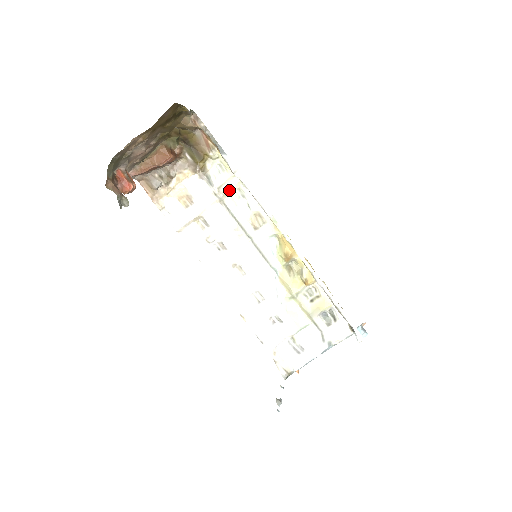
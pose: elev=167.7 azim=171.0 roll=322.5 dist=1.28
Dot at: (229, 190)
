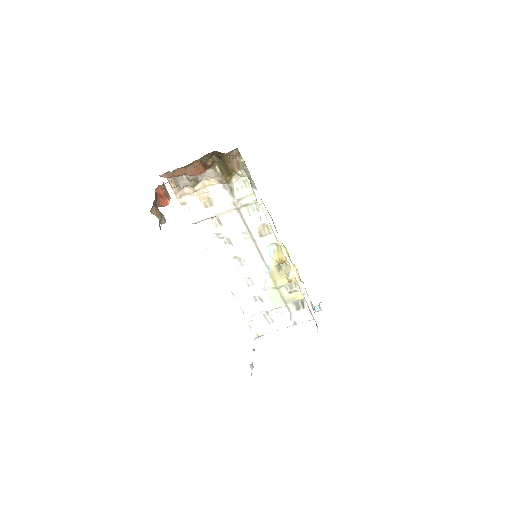
Dot at: (247, 203)
